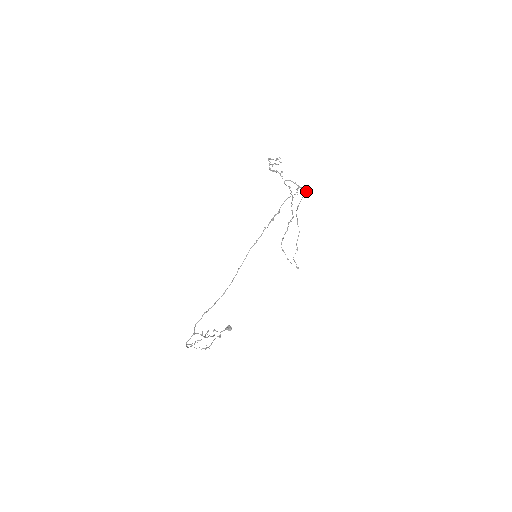
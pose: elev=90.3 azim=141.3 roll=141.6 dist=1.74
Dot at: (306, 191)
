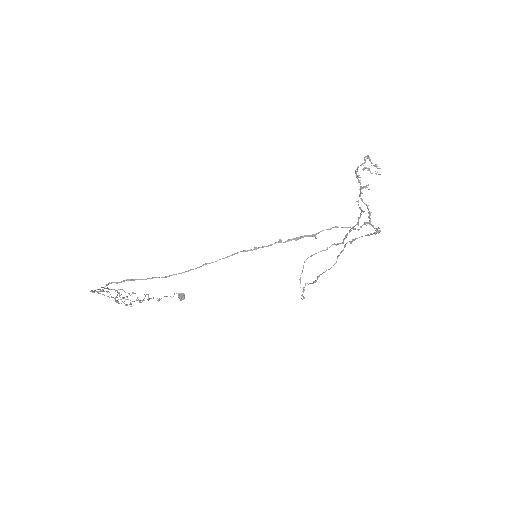
Dot at: (376, 233)
